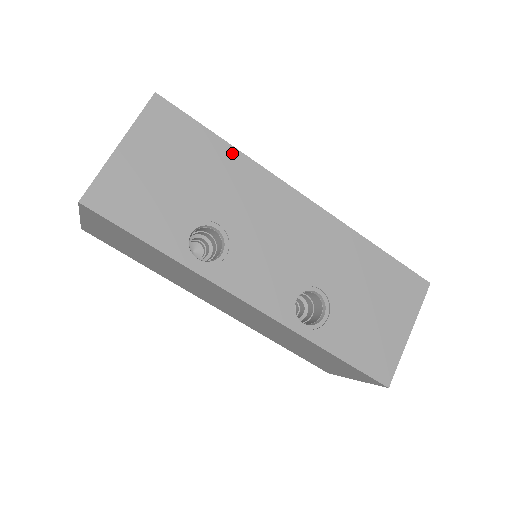
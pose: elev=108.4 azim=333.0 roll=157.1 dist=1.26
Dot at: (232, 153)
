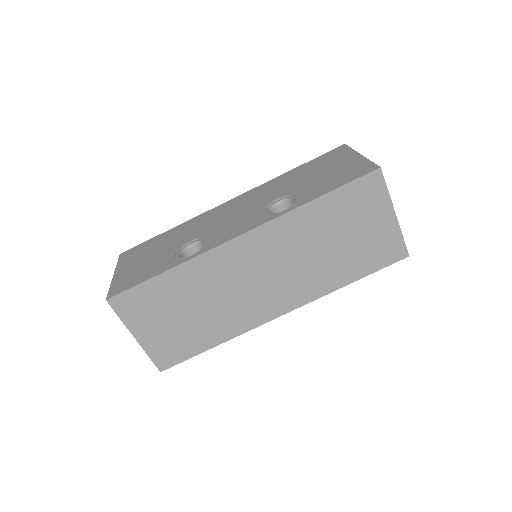
Dot at: (175, 229)
